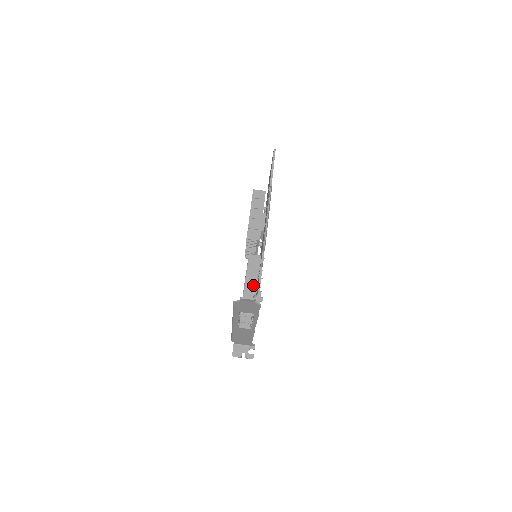
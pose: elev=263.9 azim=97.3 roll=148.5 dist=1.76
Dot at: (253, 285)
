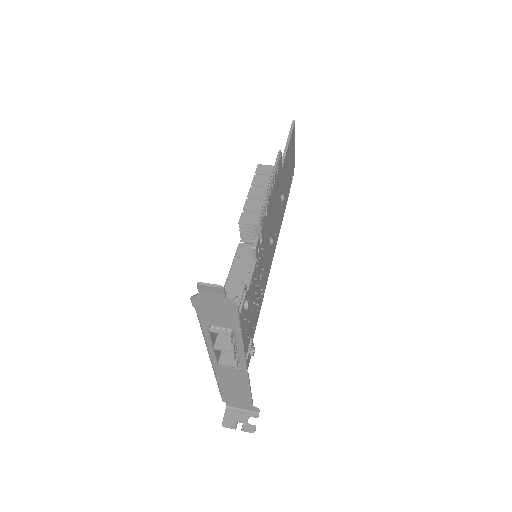
Dot at: (238, 286)
